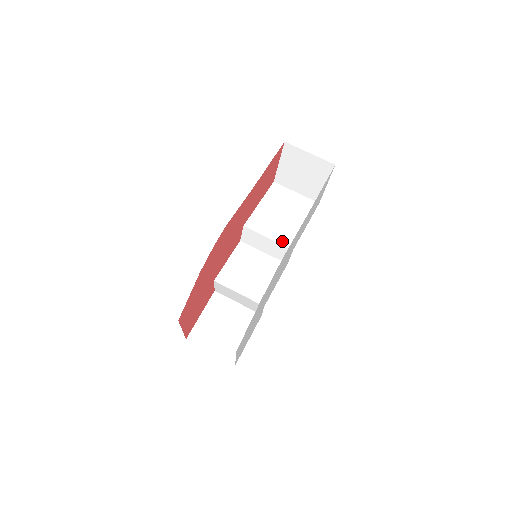
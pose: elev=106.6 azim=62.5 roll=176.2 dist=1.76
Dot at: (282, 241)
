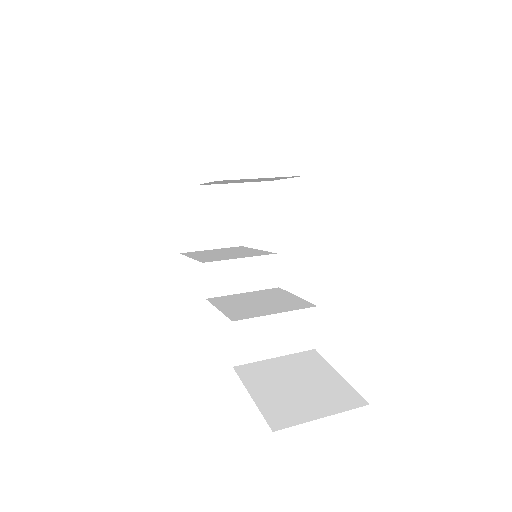
Dot at: (257, 255)
